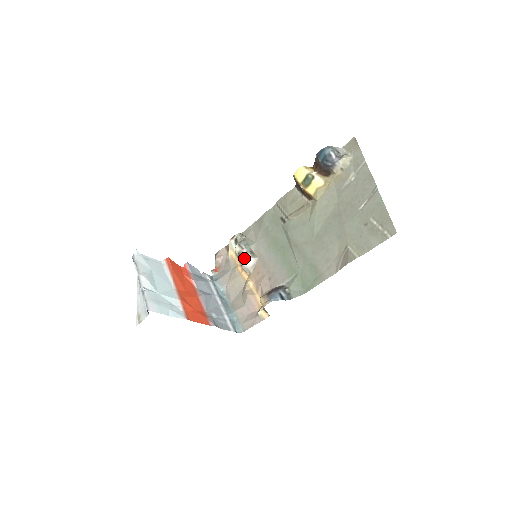
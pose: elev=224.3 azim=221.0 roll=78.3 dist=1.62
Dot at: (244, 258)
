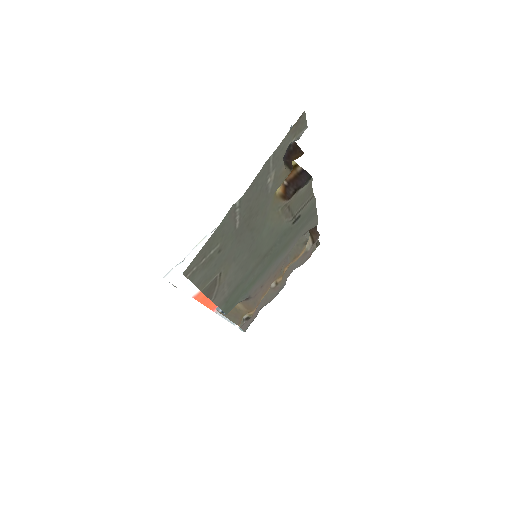
Dot at: occluded
